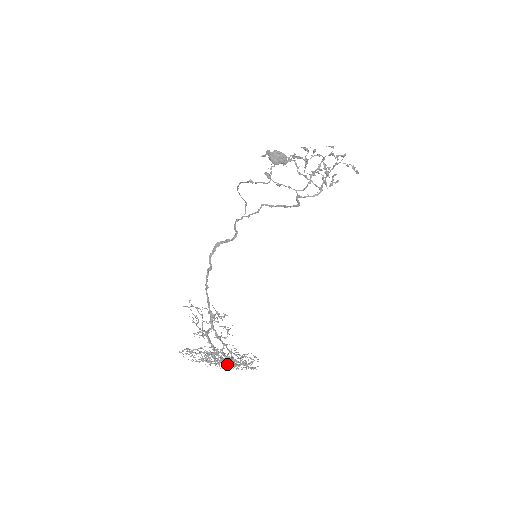
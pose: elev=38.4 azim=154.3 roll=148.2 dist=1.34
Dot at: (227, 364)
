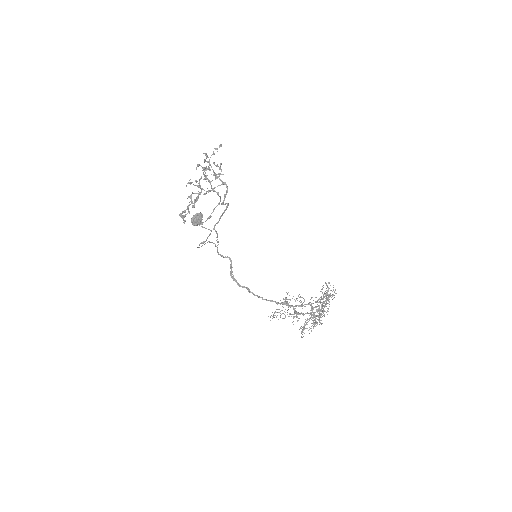
Dot at: occluded
